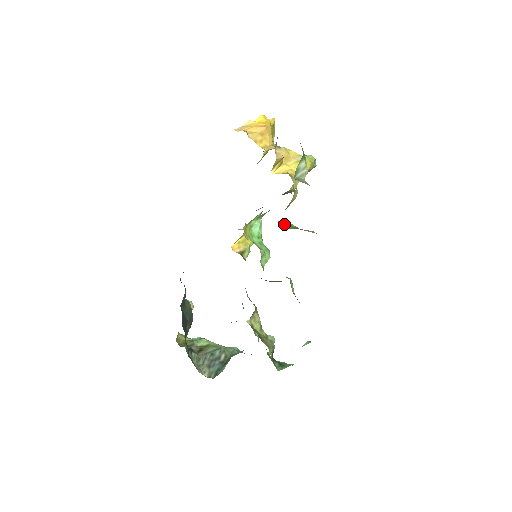
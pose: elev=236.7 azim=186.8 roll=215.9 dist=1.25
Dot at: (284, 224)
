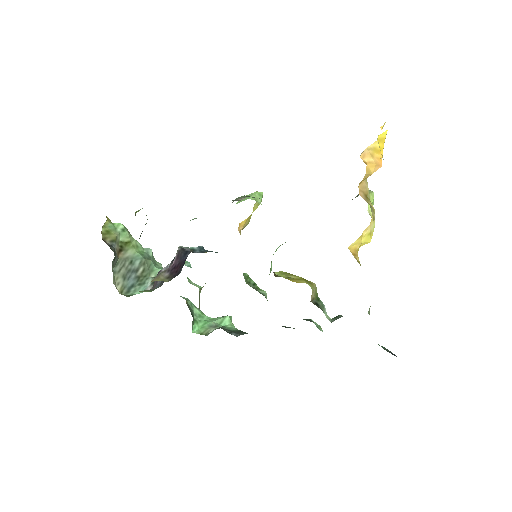
Dot at: (314, 291)
